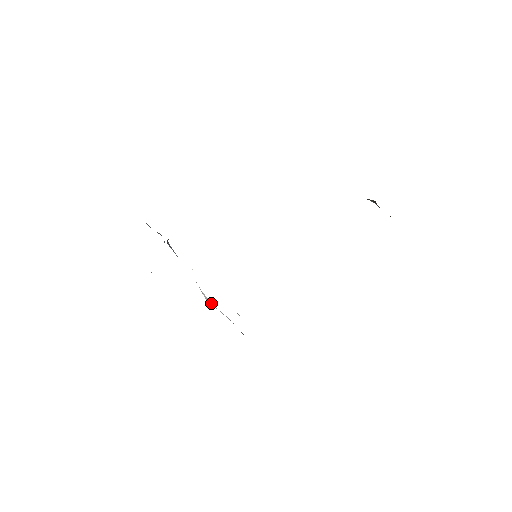
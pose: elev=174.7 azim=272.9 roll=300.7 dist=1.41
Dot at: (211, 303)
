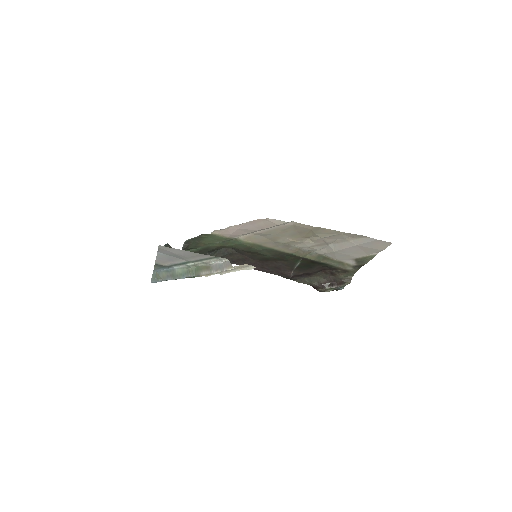
Dot at: occluded
